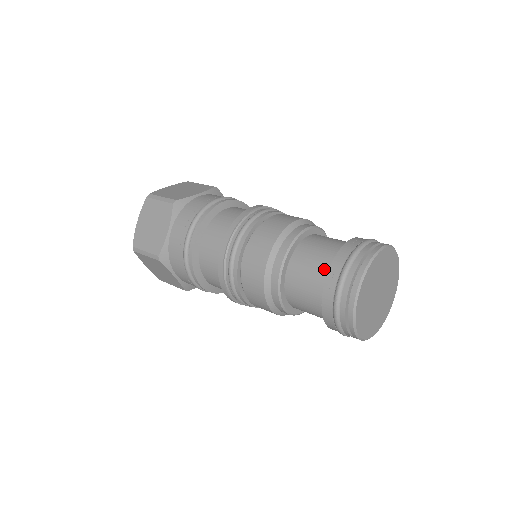
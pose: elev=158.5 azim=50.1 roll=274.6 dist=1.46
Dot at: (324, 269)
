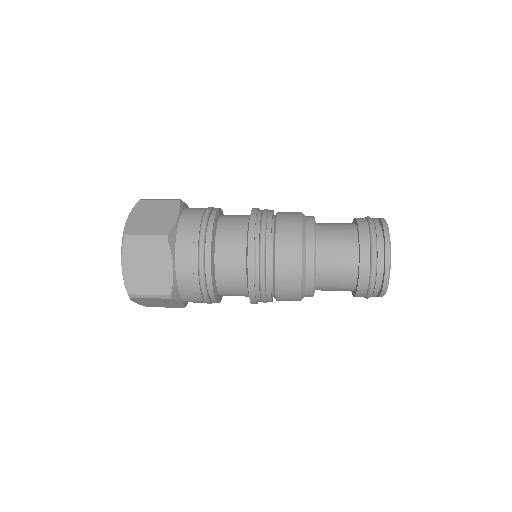
Dot at: (351, 259)
